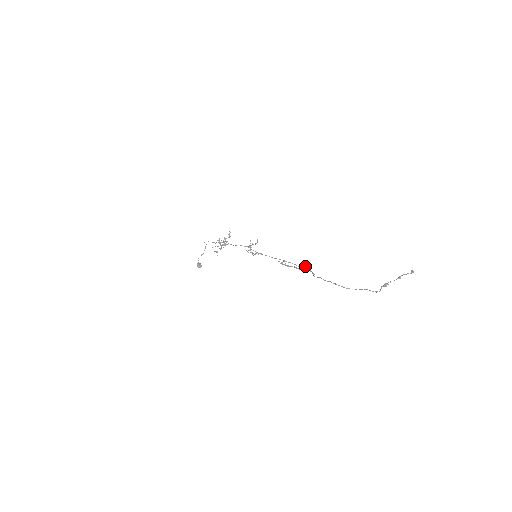
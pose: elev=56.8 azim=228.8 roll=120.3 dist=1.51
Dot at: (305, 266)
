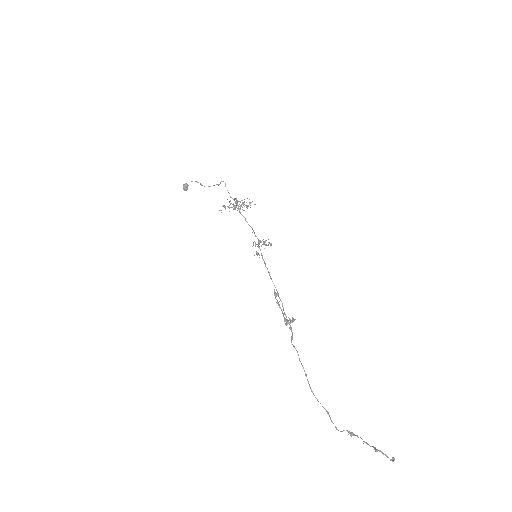
Dot at: (290, 320)
